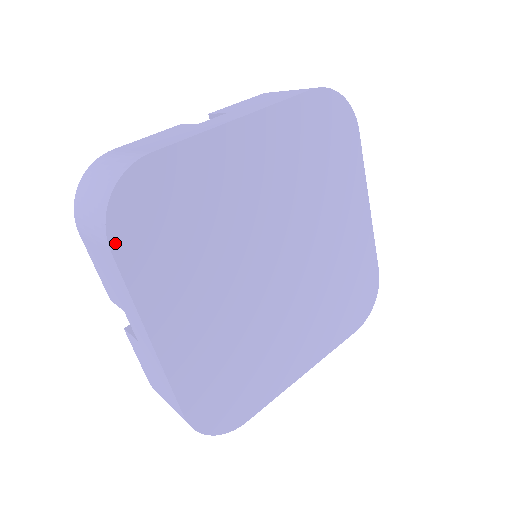
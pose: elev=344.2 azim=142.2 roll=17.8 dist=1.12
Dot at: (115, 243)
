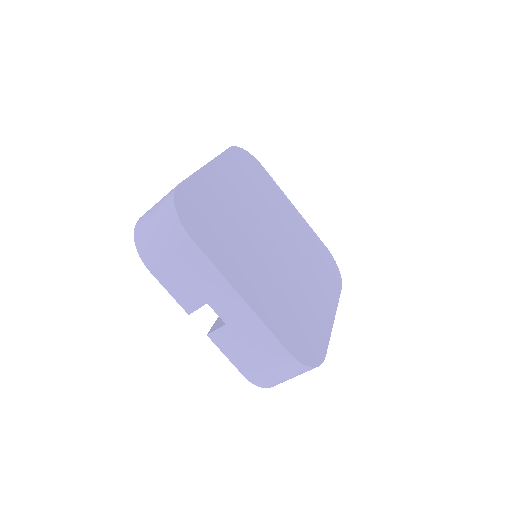
Dot at: (233, 149)
